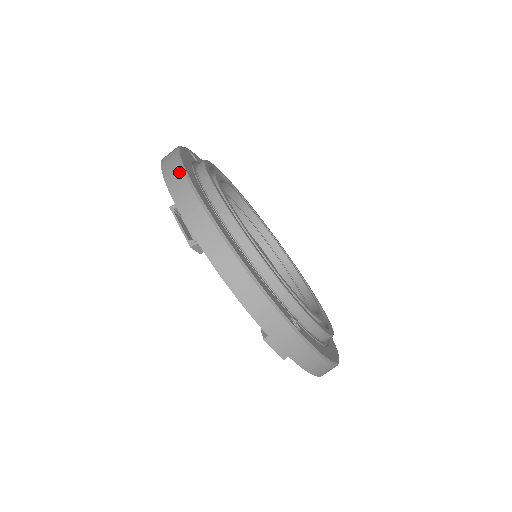
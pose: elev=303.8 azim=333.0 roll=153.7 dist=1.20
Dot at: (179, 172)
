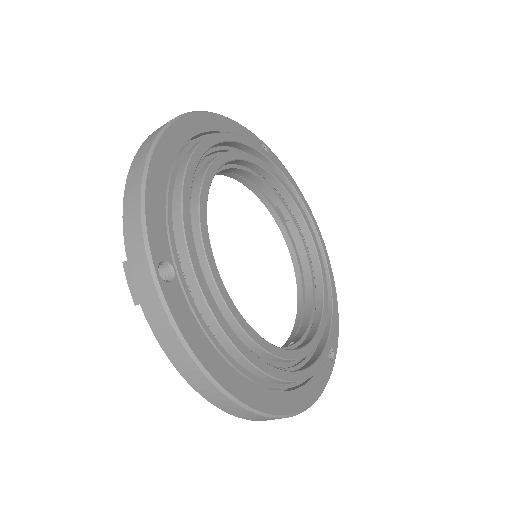
Dot at: occluded
